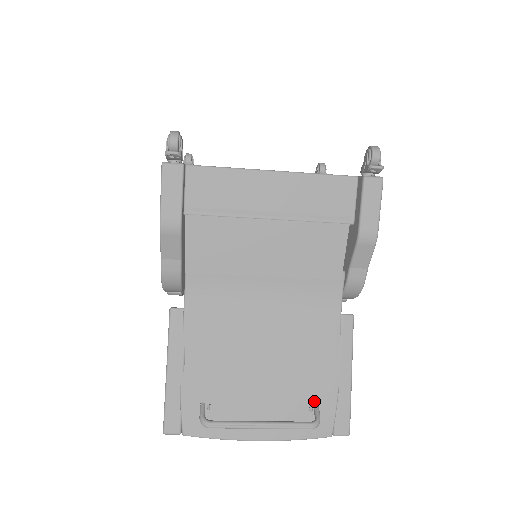
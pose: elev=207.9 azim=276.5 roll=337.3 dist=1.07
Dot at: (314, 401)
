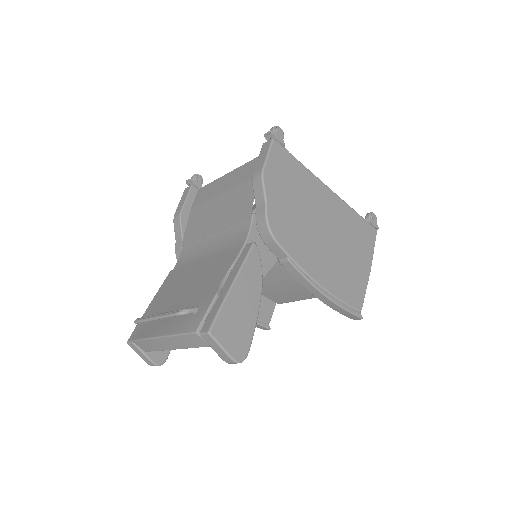
Dot at: (199, 305)
